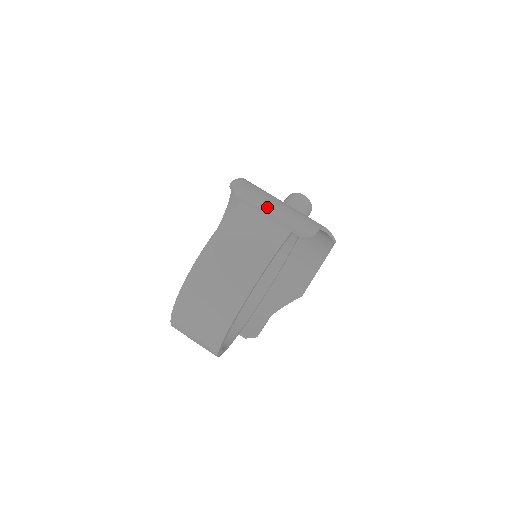
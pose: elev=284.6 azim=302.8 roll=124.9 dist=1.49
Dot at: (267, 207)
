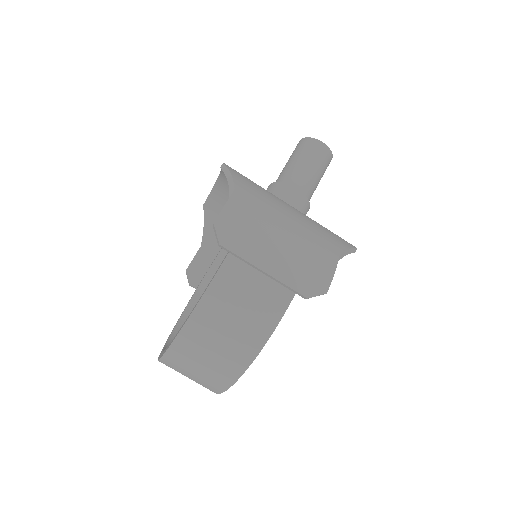
Dot at: (264, 260)
